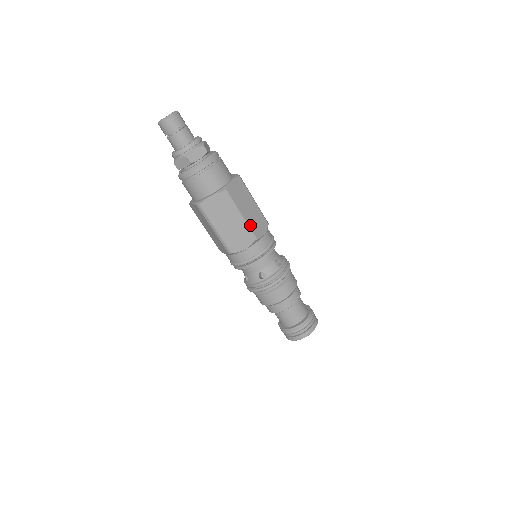
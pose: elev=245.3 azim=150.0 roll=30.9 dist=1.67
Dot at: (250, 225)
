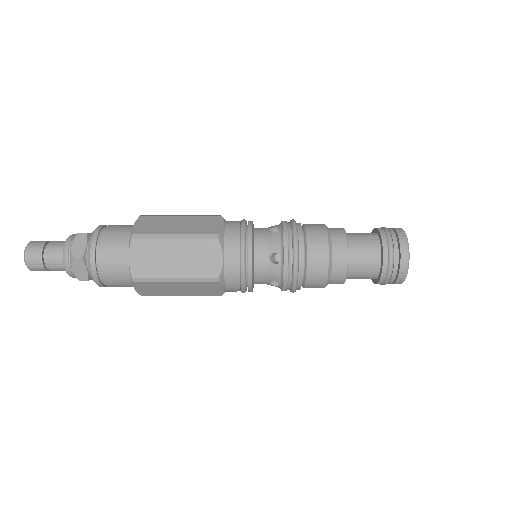
Dot at: occluded
